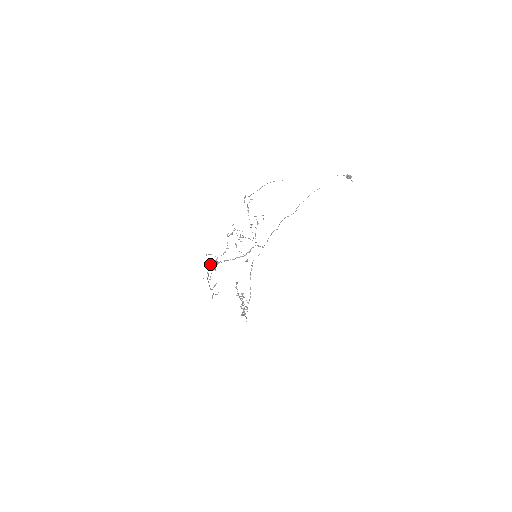
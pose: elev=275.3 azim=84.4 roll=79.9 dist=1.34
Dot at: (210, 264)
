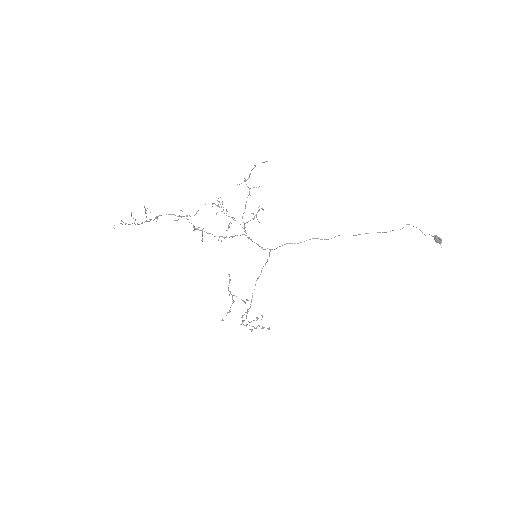
Dot at: (169, 214)
